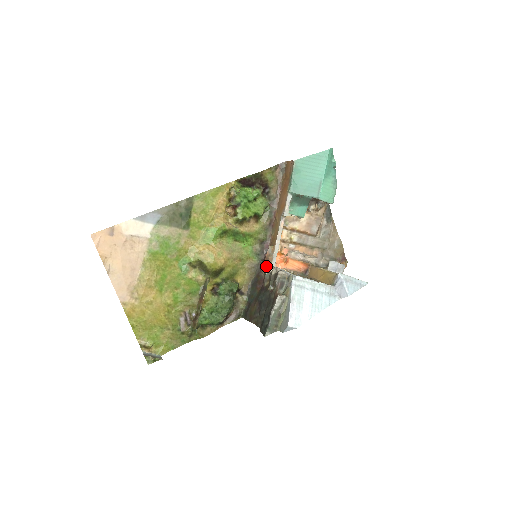
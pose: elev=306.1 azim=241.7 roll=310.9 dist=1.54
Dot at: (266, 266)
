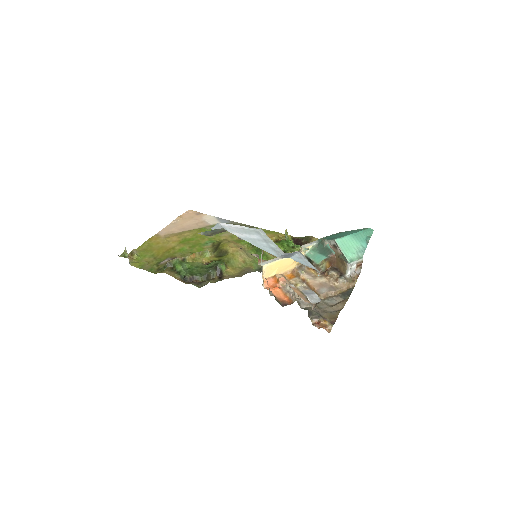
Dot at: occluded
